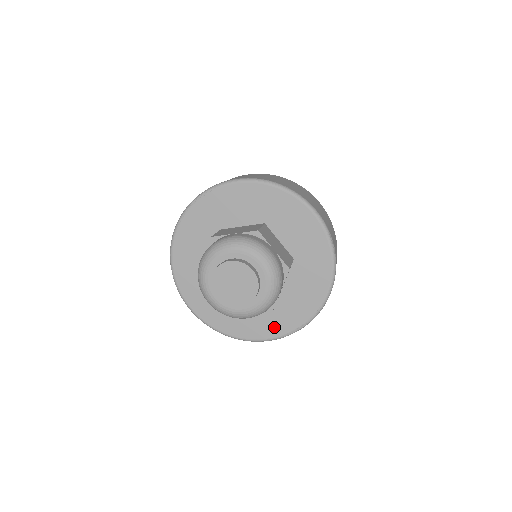
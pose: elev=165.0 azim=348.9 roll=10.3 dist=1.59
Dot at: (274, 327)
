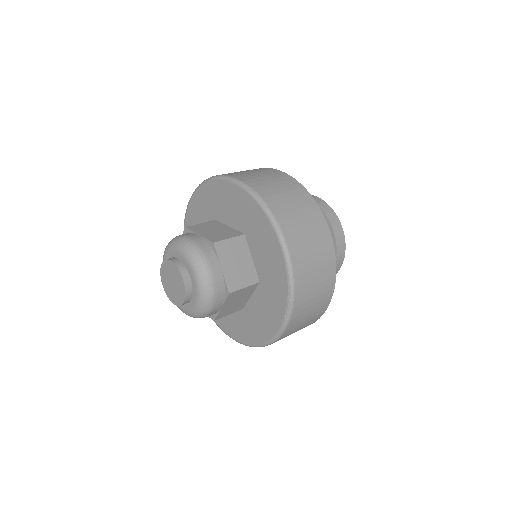
Dot at: (274, 314)
